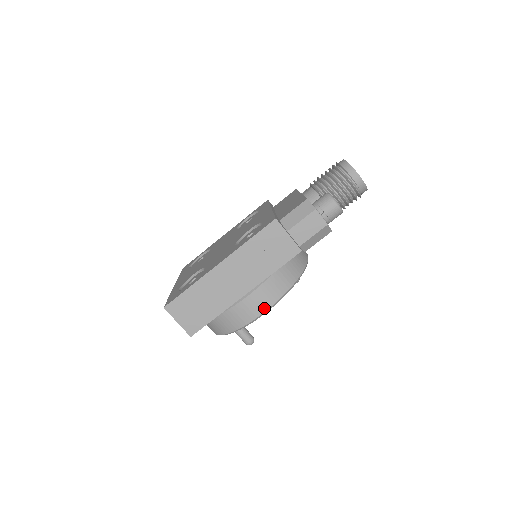
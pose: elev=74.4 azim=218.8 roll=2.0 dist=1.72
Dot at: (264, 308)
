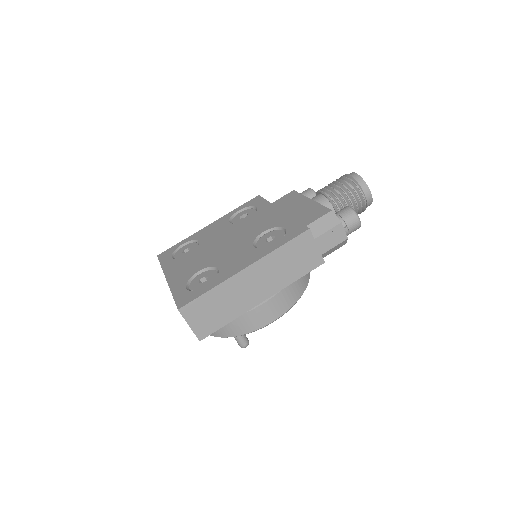
Dot at: (278, 315)
